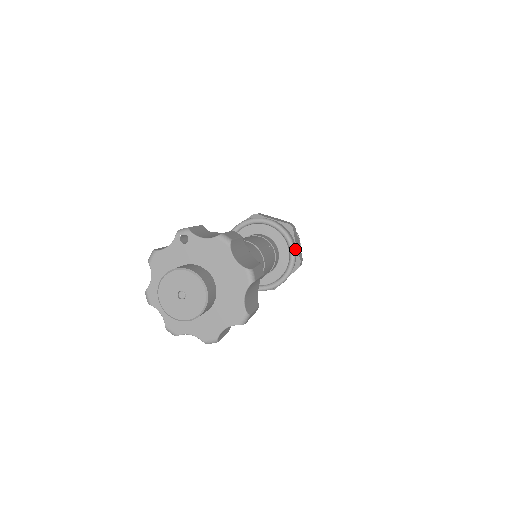
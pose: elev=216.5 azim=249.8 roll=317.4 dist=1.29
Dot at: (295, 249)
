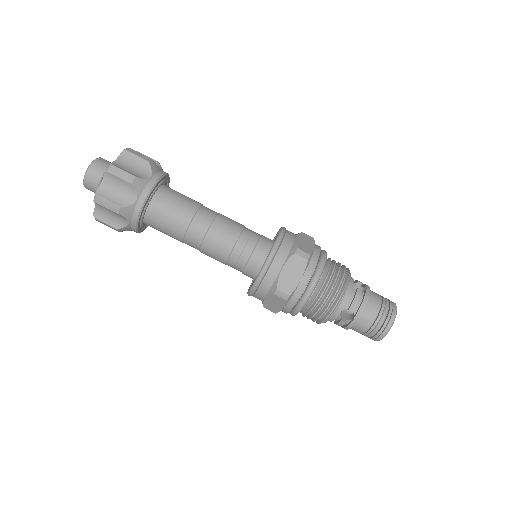
Dot at: (290, 237)
